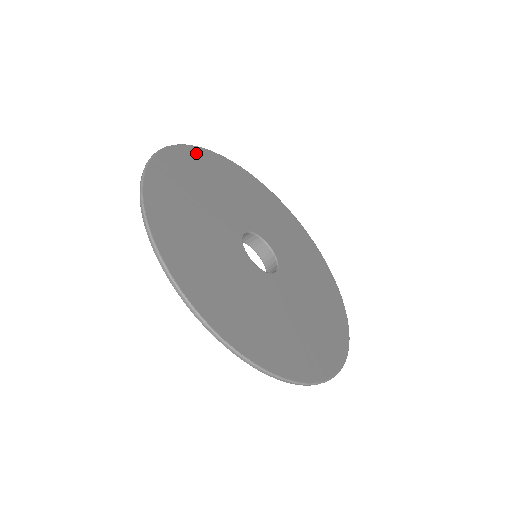
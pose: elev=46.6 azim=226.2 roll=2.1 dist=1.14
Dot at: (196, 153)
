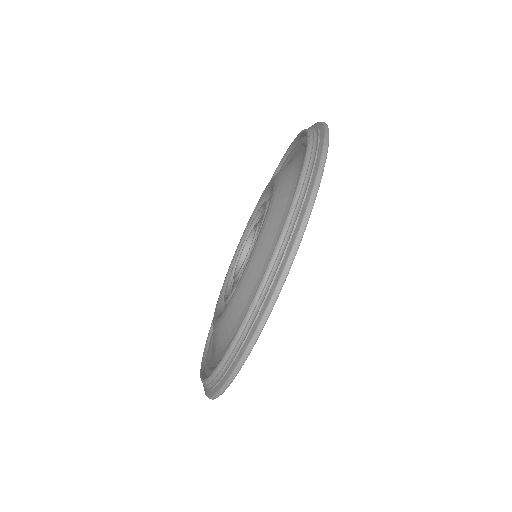
Dot at: occluded
